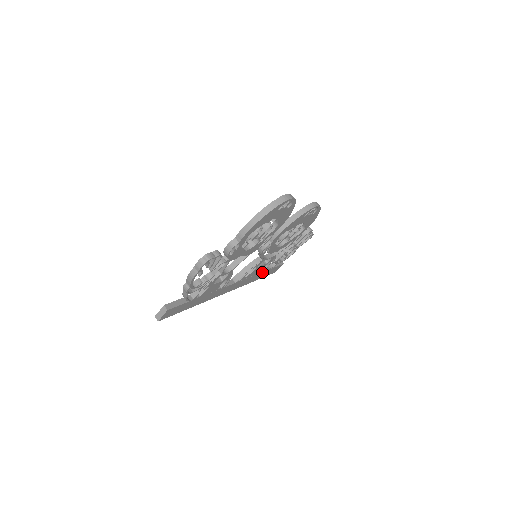
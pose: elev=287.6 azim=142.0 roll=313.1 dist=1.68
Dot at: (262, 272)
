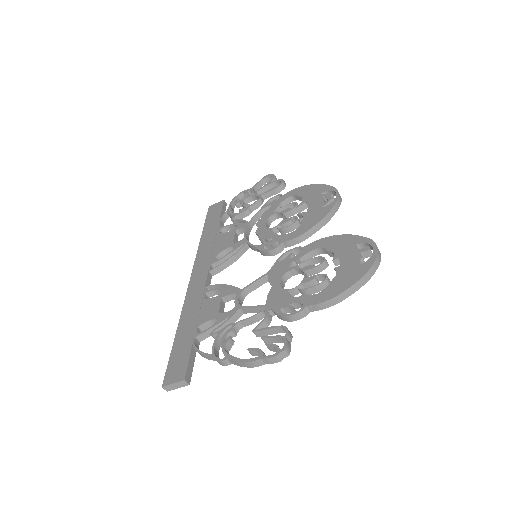
Dot at: occluded
